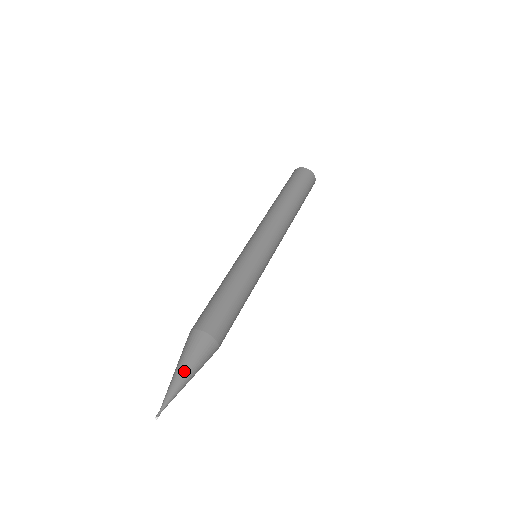
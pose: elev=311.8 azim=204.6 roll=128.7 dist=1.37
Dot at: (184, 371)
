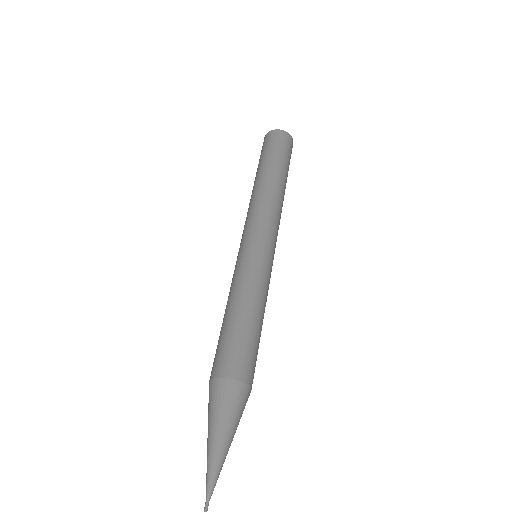
Dot at: (228, 441)
